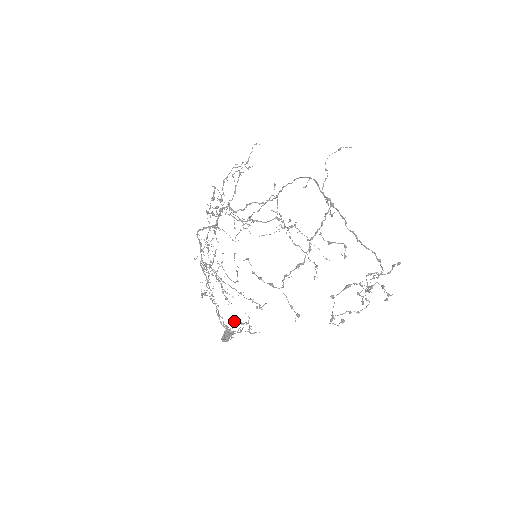
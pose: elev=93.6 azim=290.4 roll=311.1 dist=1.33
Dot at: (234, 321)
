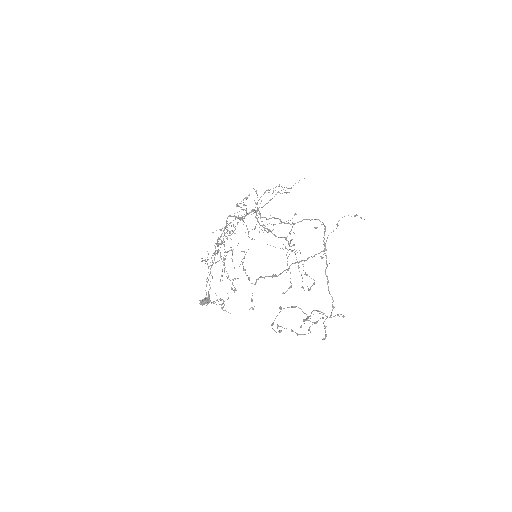
Dot at: occluded
